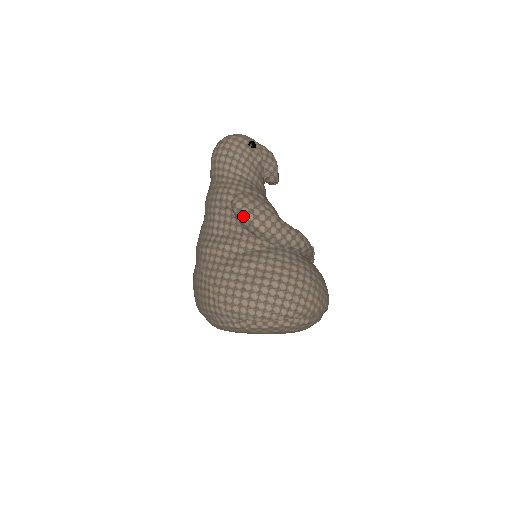
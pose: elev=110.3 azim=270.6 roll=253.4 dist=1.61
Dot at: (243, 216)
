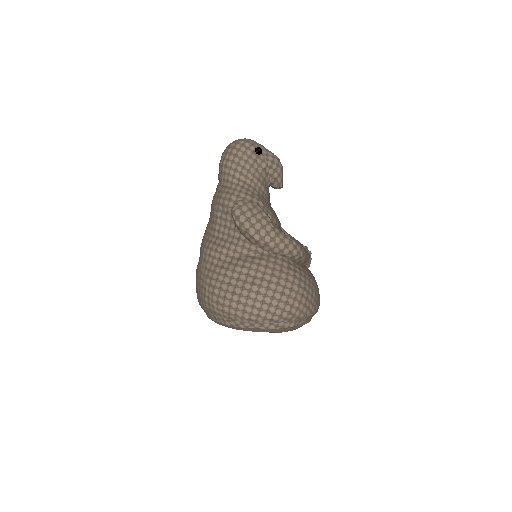
Dot at: (240, 223)
